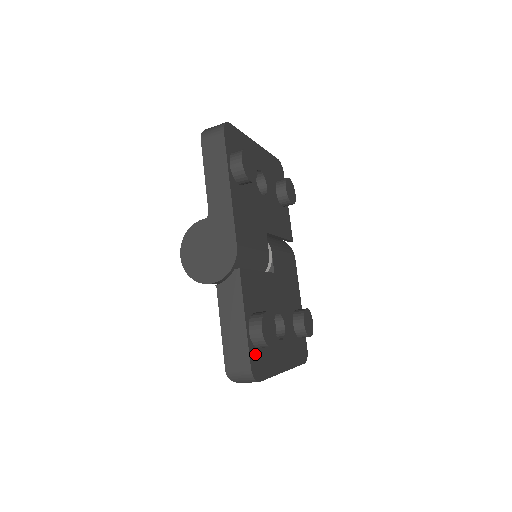
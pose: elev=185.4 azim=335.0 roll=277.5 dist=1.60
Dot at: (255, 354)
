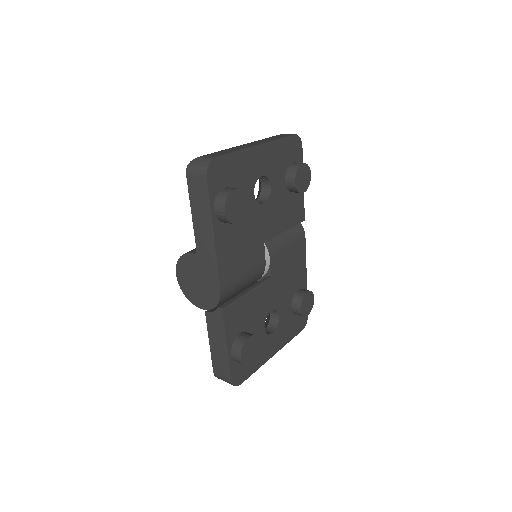
Dot at: (237, 367)
